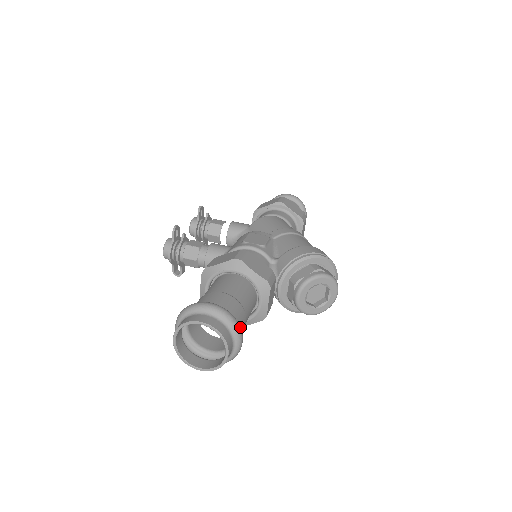
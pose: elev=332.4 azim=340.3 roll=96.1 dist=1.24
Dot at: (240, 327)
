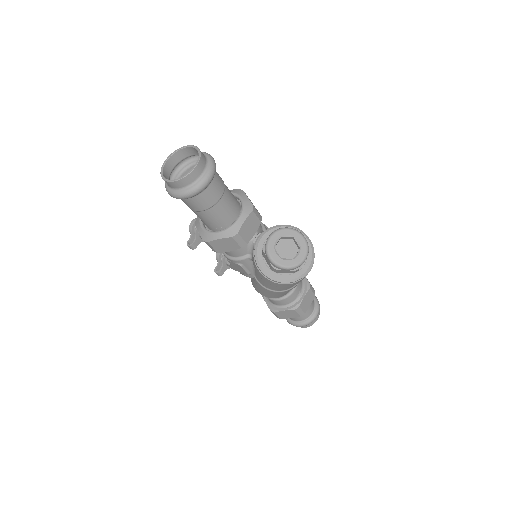
Dot at: (215, 170)
